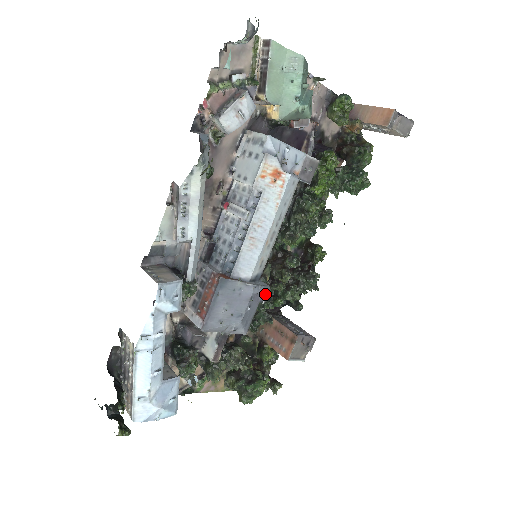
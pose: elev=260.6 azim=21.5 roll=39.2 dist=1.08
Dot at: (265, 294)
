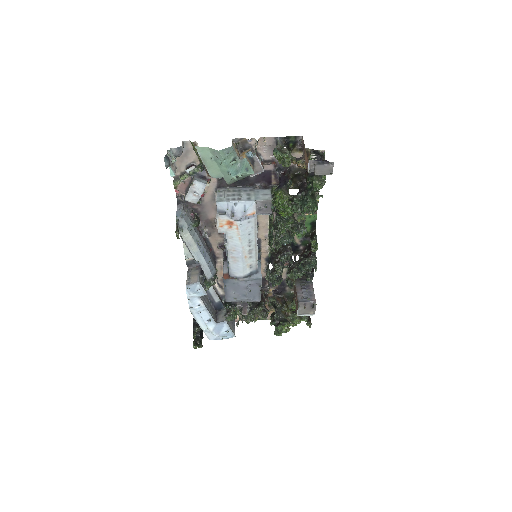
Dot at: (260, 282)
